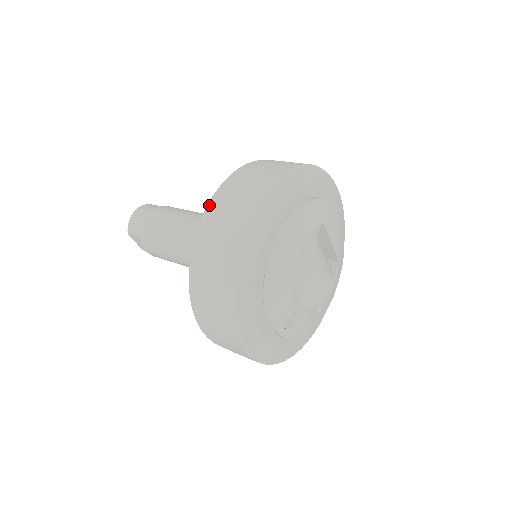
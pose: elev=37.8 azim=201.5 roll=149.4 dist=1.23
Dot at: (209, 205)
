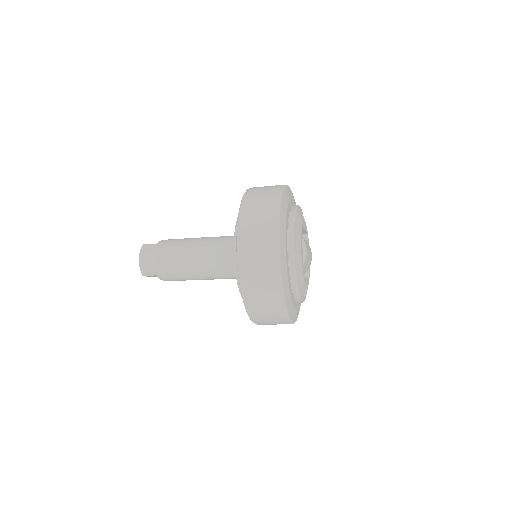
Dot at: (239, 259)
